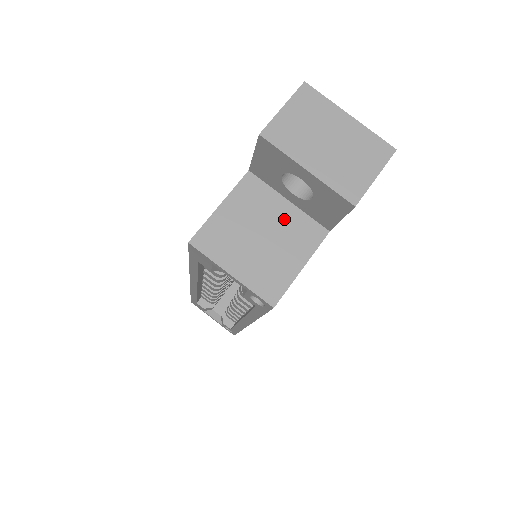
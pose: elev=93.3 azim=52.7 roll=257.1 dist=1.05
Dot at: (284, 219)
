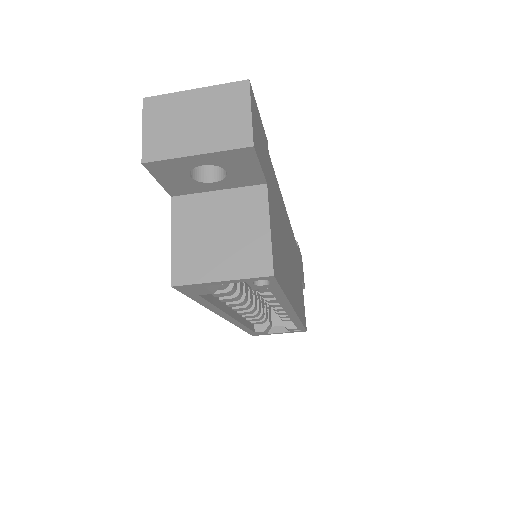
Dot at: (226, 206)
